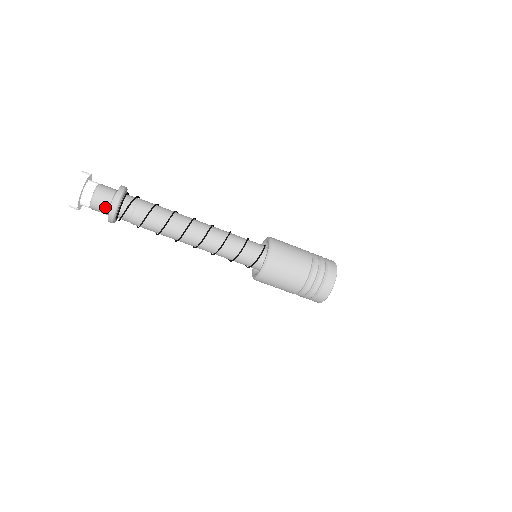
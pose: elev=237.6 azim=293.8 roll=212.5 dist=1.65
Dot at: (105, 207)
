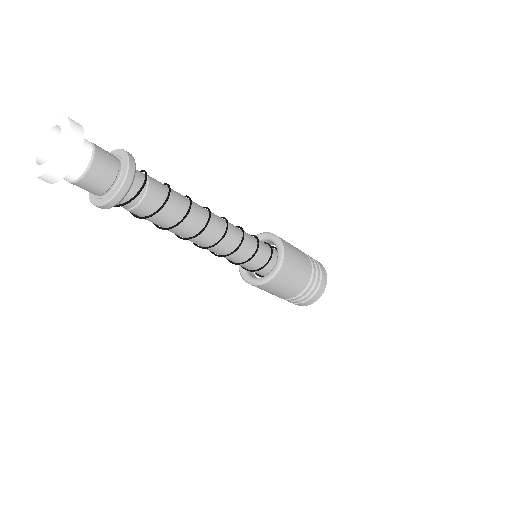
Dot at: (97, 191)
